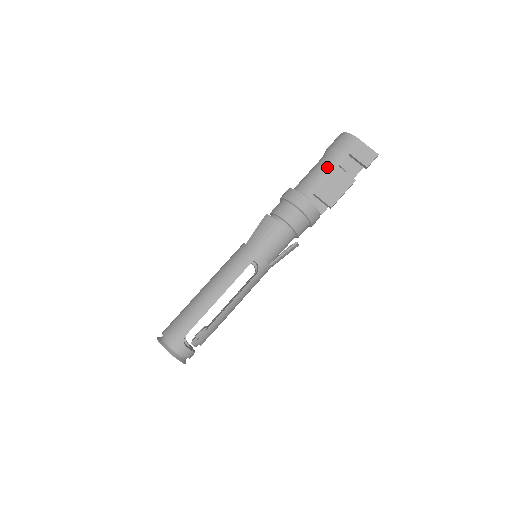
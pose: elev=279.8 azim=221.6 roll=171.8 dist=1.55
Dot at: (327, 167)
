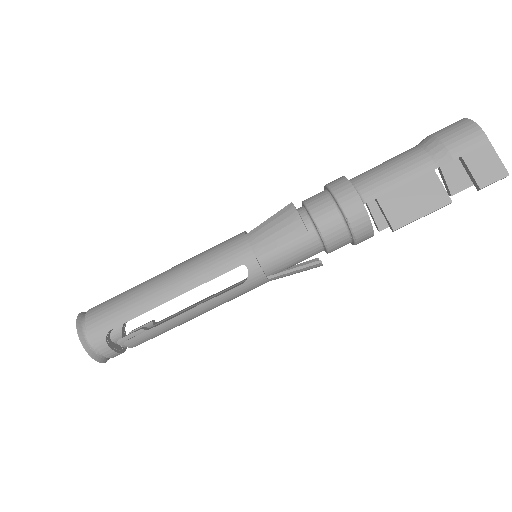
Dot at: (415, 165)
